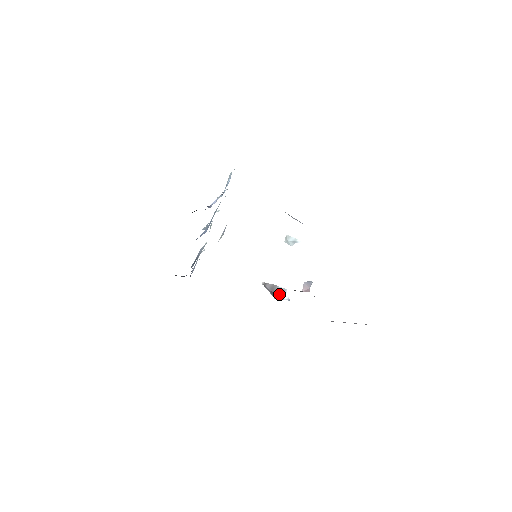
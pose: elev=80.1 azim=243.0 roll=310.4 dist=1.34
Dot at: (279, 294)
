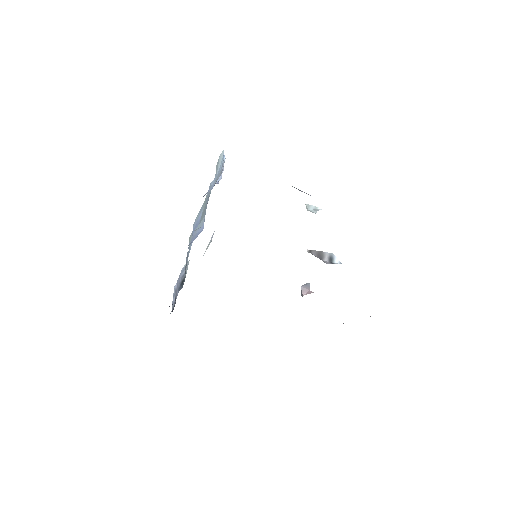
Dot at: (328, 260)
